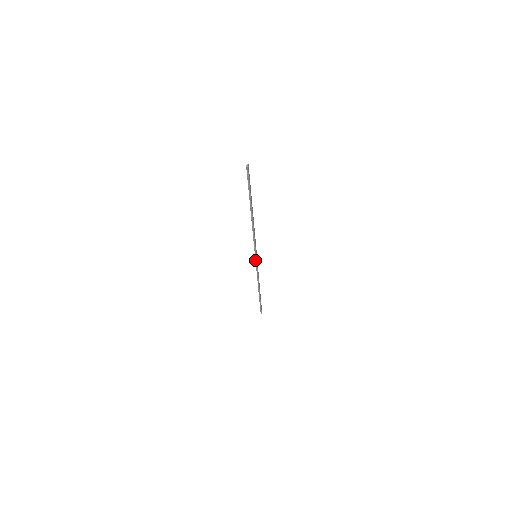
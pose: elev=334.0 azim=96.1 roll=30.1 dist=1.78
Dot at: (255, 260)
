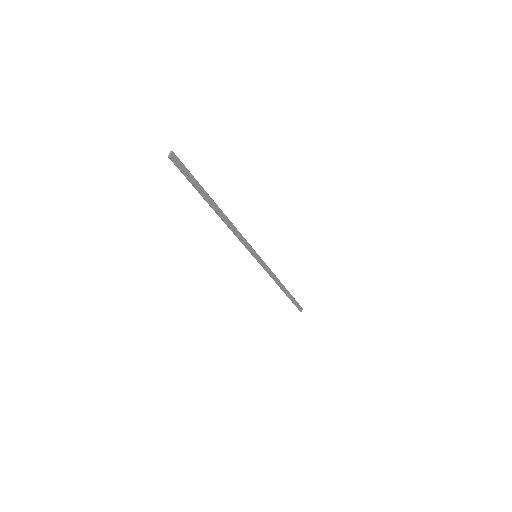
Dot at: occluded
